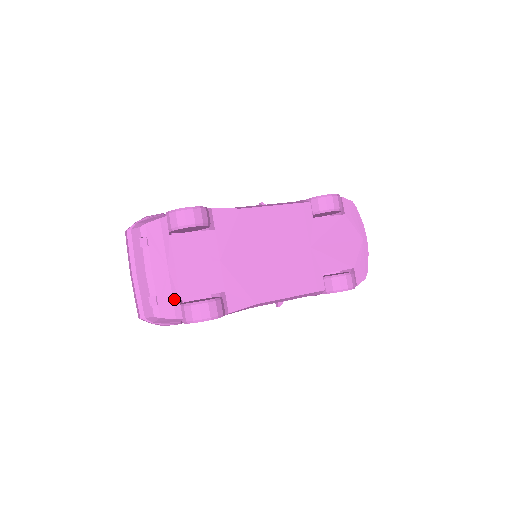
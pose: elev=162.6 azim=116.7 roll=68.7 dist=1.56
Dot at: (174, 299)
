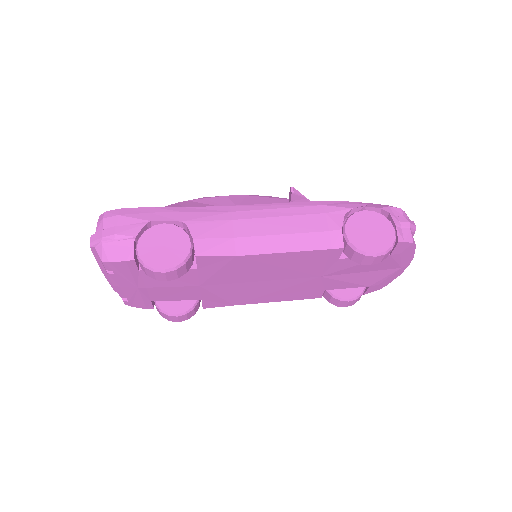
Dot at: (145, 301)
